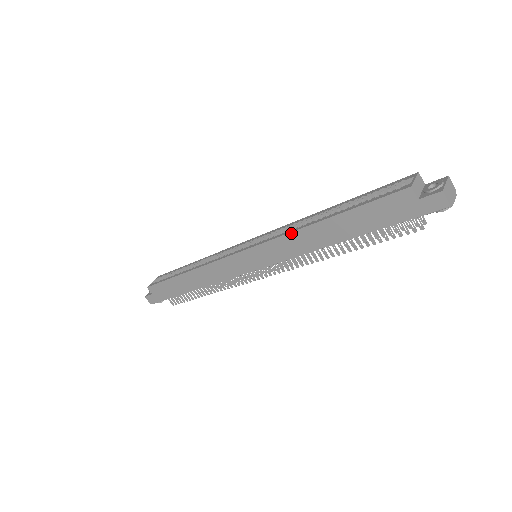
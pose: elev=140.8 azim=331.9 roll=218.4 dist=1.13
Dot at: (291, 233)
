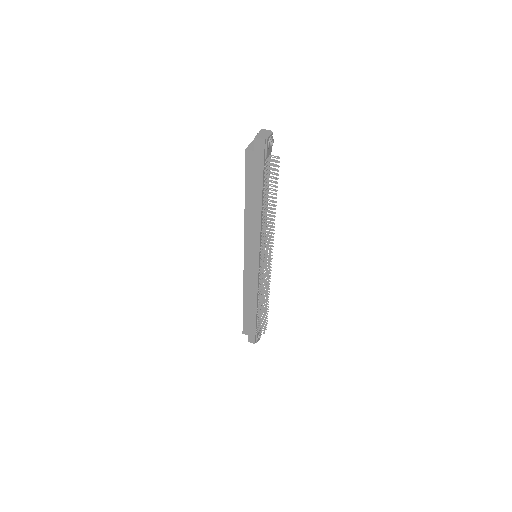
Dot at: (245, 224)
